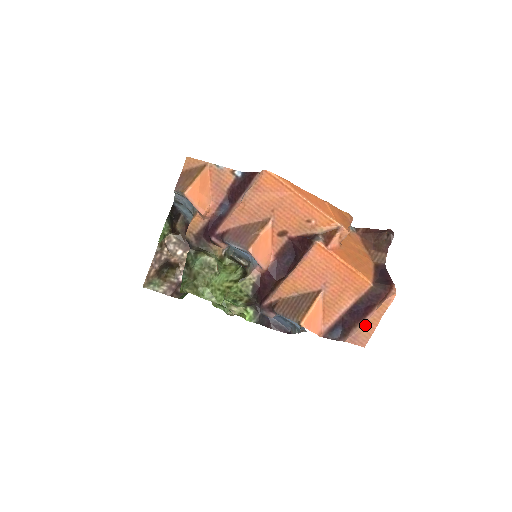
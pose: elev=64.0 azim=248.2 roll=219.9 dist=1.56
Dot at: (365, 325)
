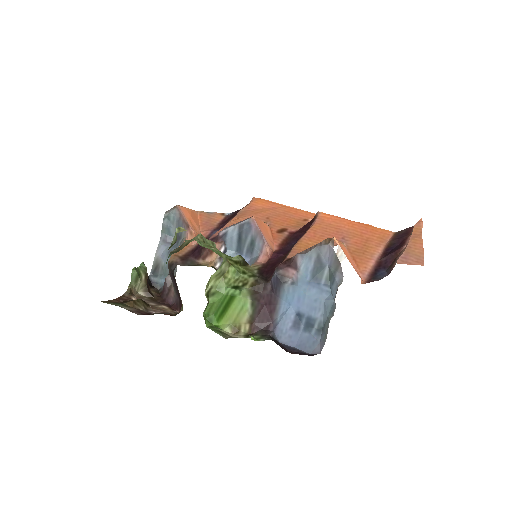
Dot at: (409, 246)
